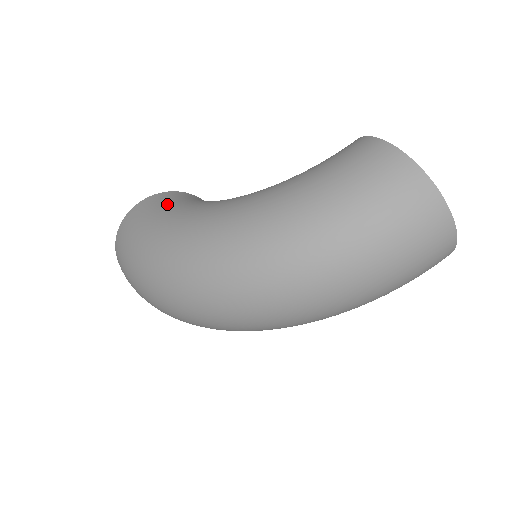
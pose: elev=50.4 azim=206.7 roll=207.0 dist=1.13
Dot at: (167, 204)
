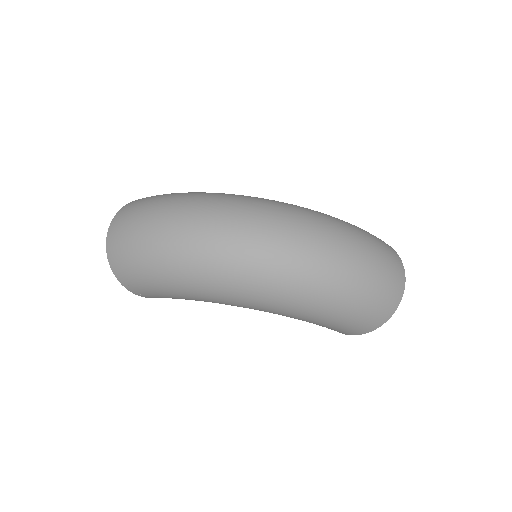
Dot at: occluded
